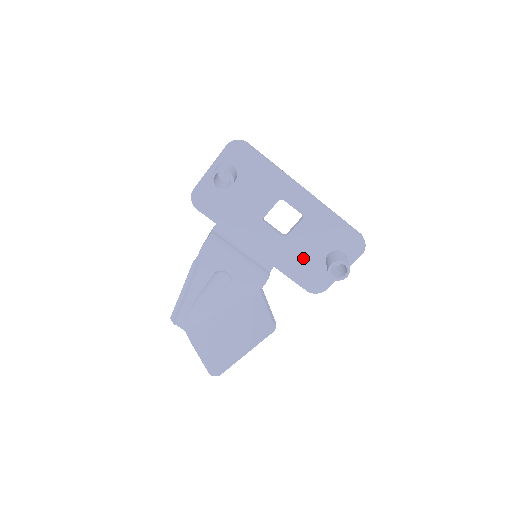
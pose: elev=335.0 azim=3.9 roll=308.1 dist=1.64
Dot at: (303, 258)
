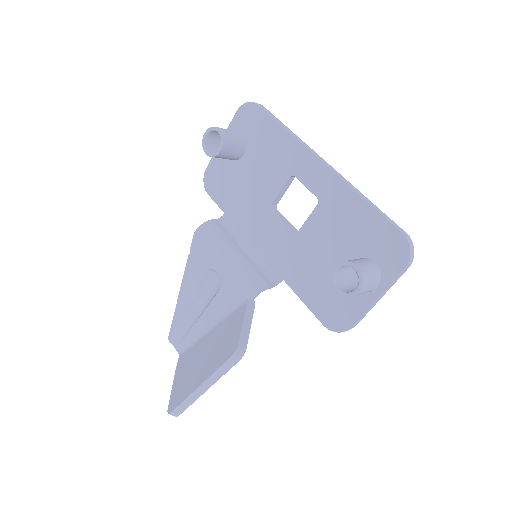
Dot at: (318, 268)
